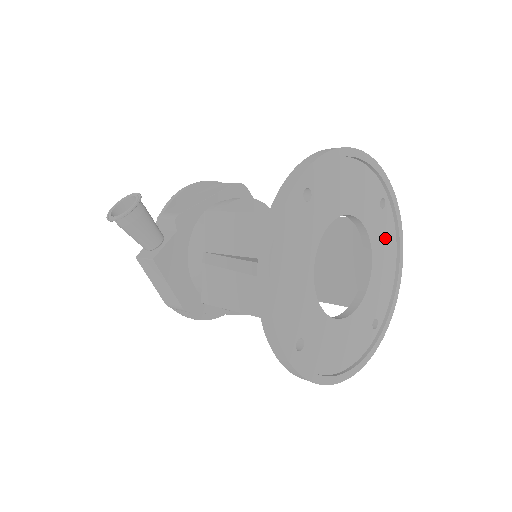
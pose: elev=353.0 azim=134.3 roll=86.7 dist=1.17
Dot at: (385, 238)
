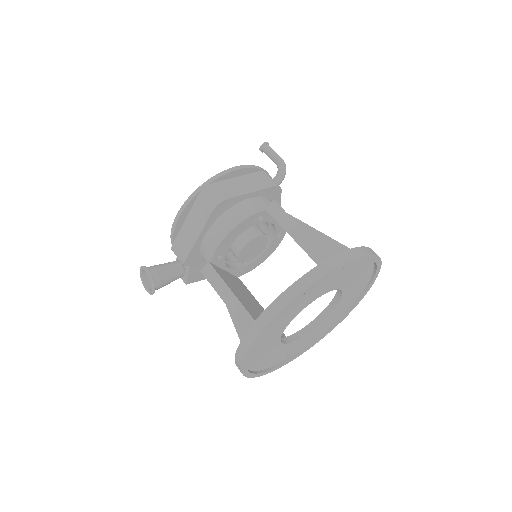
Dot at: (352, 272)
